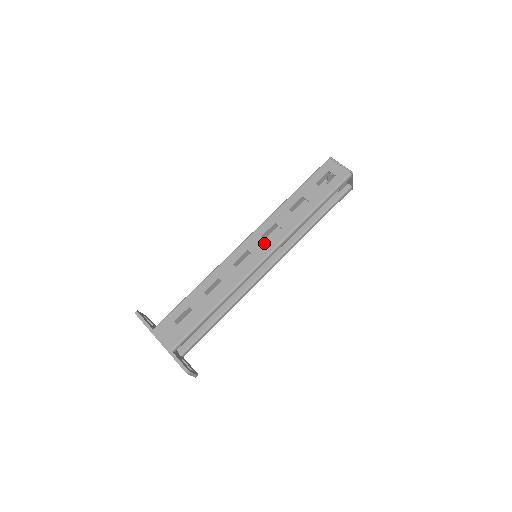
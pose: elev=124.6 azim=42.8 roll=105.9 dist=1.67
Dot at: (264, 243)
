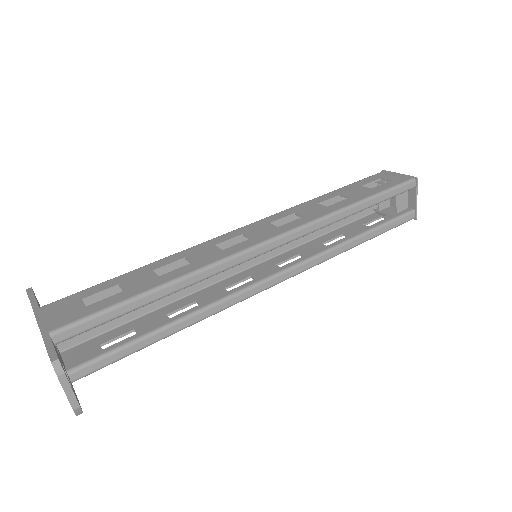
Dot at: (272, 227)
